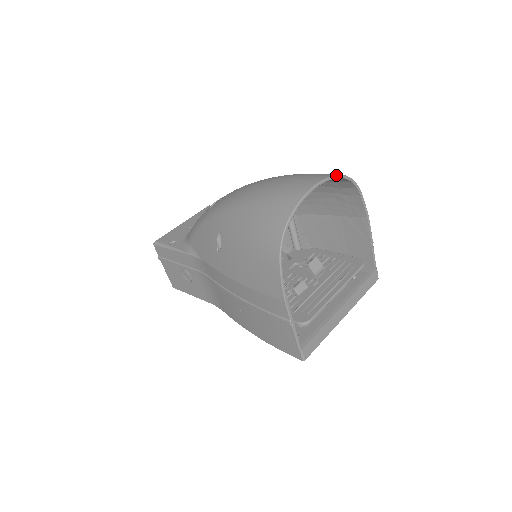
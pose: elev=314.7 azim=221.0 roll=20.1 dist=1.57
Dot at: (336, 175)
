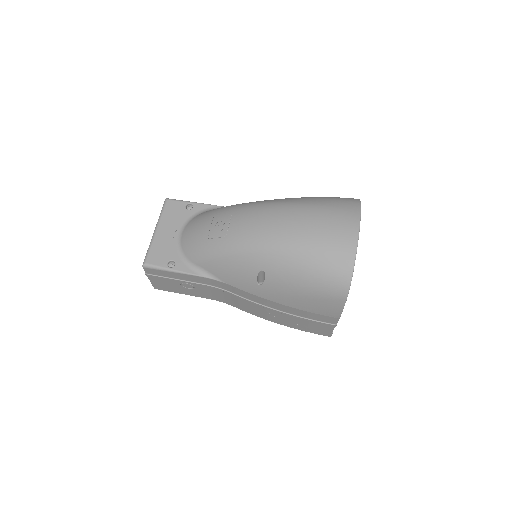
Dot at: occluded
